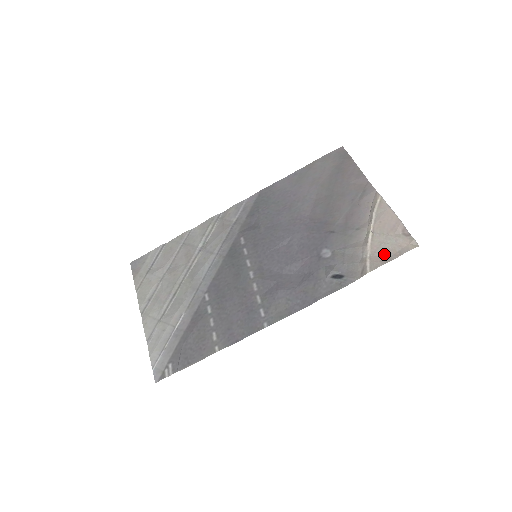
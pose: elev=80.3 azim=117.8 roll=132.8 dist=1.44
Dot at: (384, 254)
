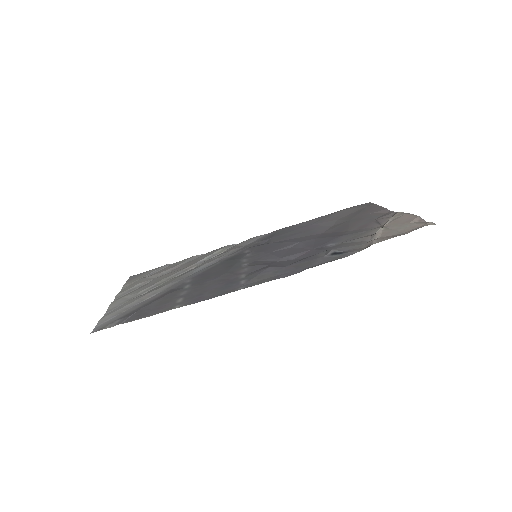
Dot at: (395, 234)
